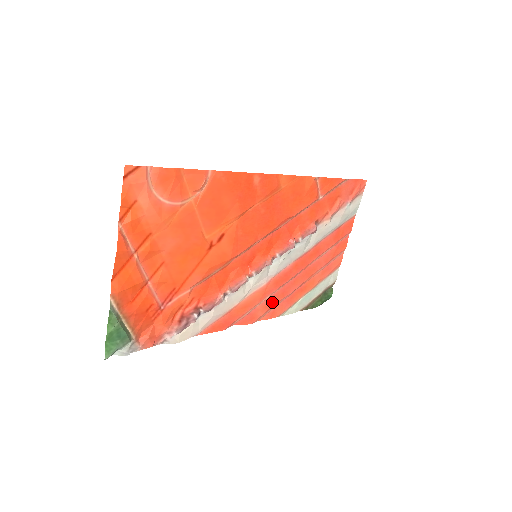
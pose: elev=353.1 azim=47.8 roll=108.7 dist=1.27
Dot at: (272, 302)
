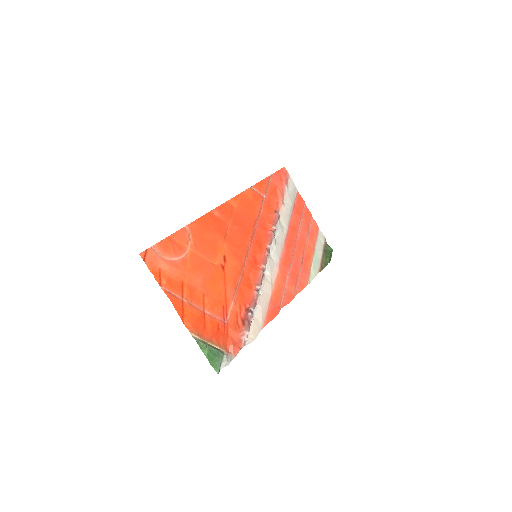
Dot at: (294, 278)
